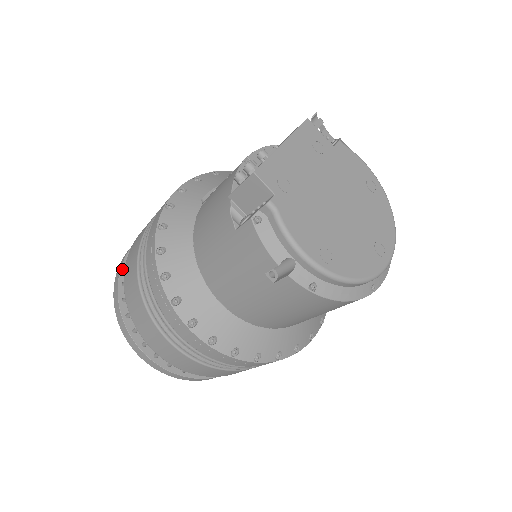
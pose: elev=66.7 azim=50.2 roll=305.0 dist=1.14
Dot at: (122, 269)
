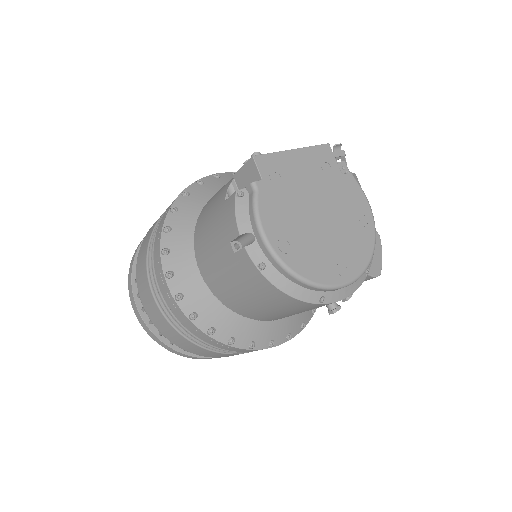
Dot at: occluded
